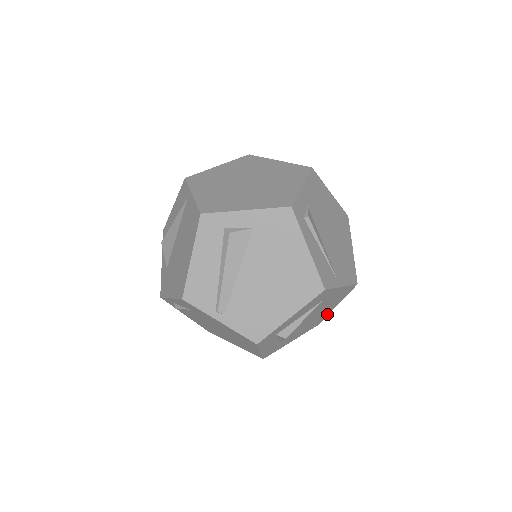
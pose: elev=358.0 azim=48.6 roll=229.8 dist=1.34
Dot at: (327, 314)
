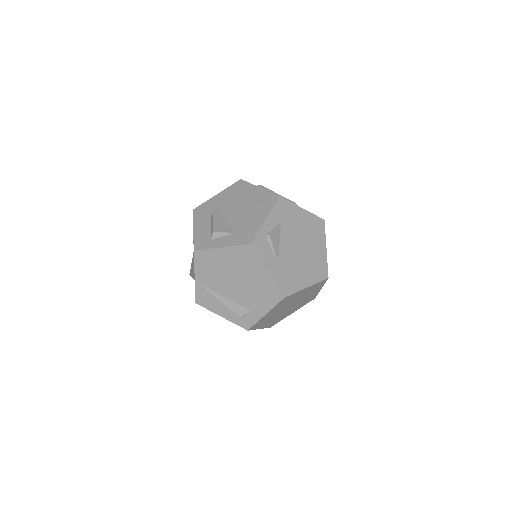
Dot at: occluded
